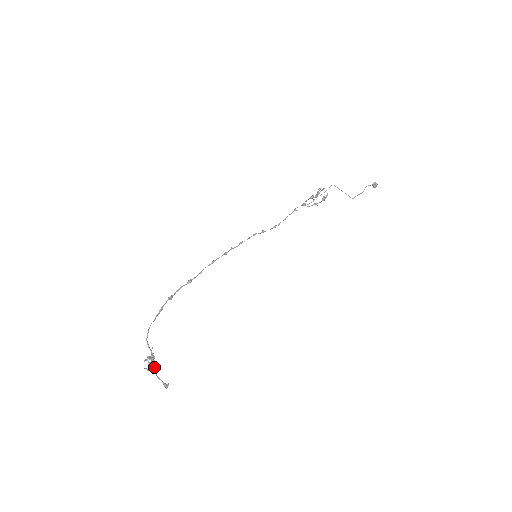
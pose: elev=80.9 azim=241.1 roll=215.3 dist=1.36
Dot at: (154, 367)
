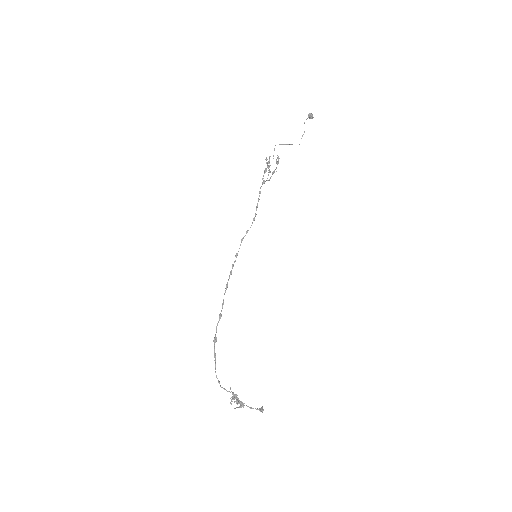
Dot at: (242, 402)
